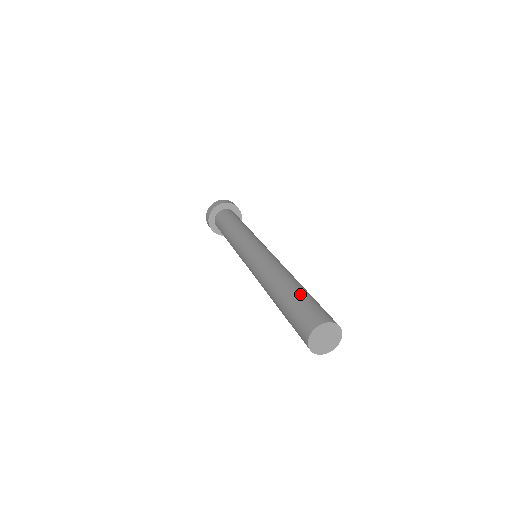
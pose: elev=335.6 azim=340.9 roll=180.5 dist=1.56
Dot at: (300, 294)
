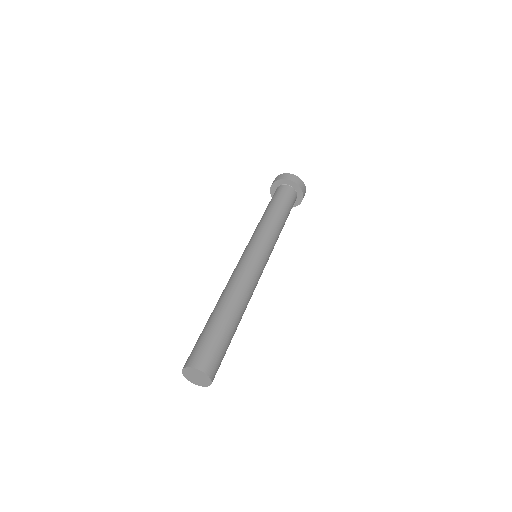
Dot at: (215, 327)
